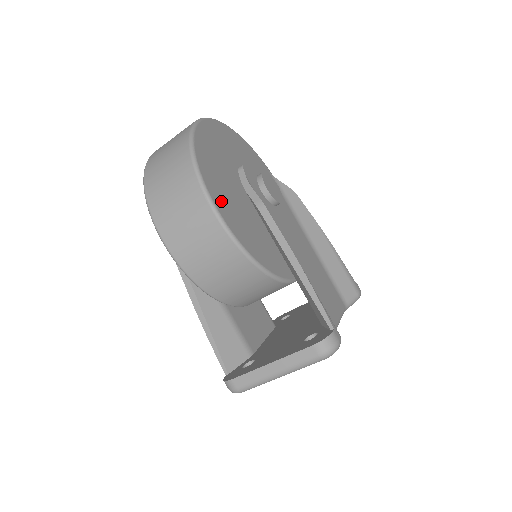
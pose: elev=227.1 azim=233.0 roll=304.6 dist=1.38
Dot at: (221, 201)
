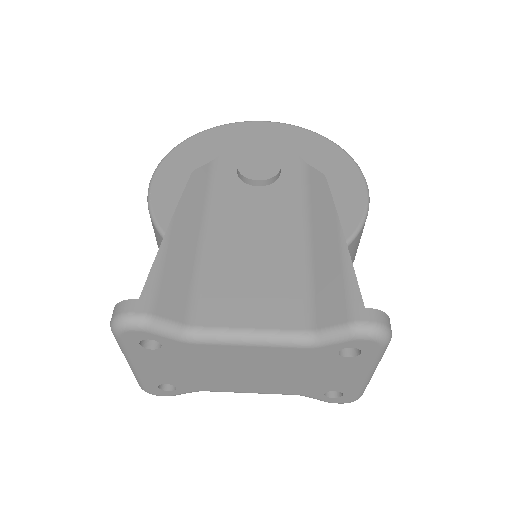
Dot at: (170, 177)
